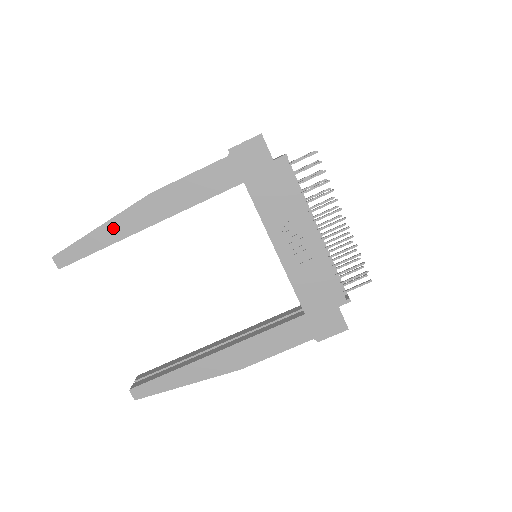
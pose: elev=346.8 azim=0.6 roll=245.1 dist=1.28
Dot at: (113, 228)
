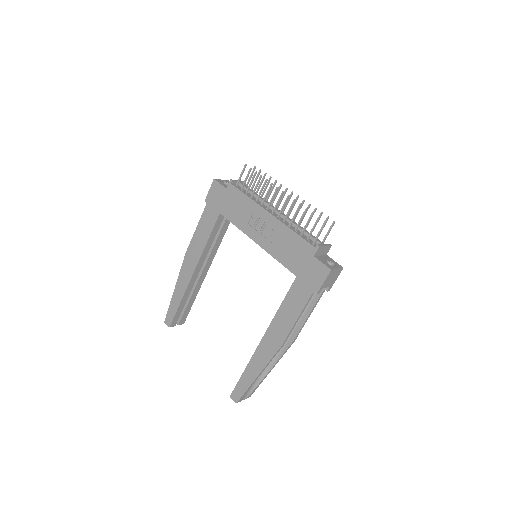
Dot at: (180, 286)
